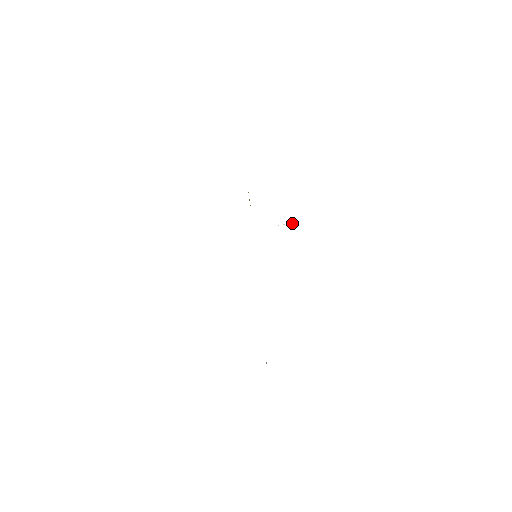
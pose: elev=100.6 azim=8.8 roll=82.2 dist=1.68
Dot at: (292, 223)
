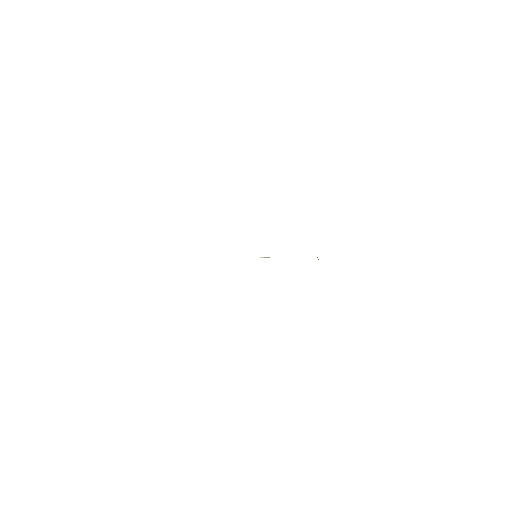
Dot at: occluded
